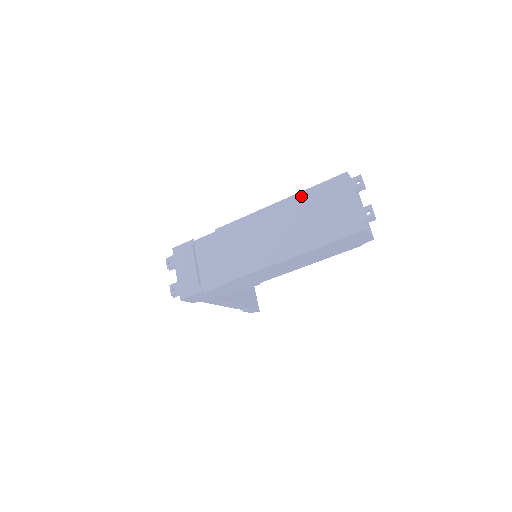
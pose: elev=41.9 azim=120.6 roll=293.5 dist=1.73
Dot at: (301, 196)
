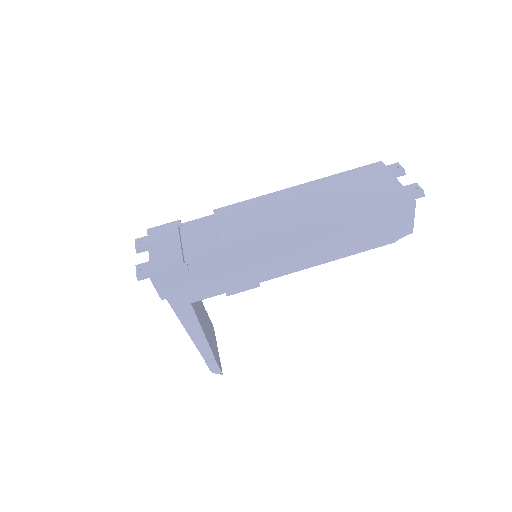
Dot at: (329, 179)
